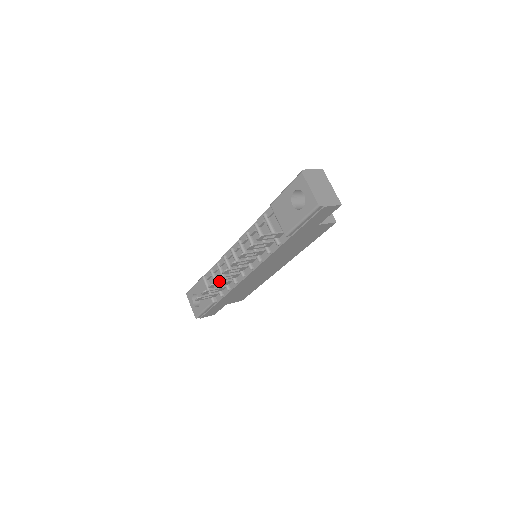
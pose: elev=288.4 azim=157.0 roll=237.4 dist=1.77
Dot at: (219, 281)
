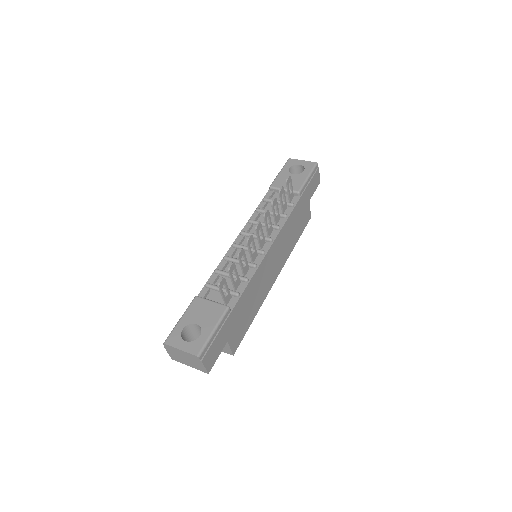
Dot at: occluded
